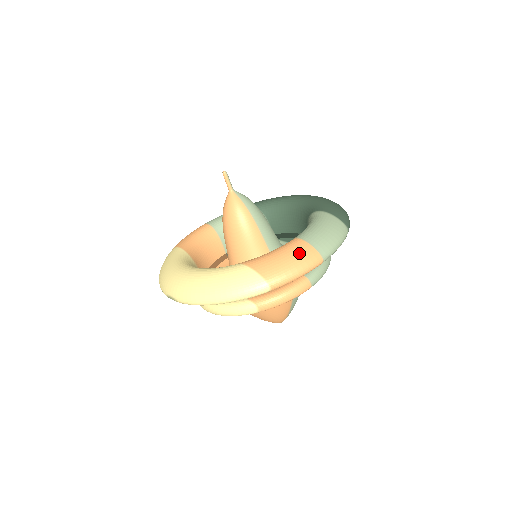
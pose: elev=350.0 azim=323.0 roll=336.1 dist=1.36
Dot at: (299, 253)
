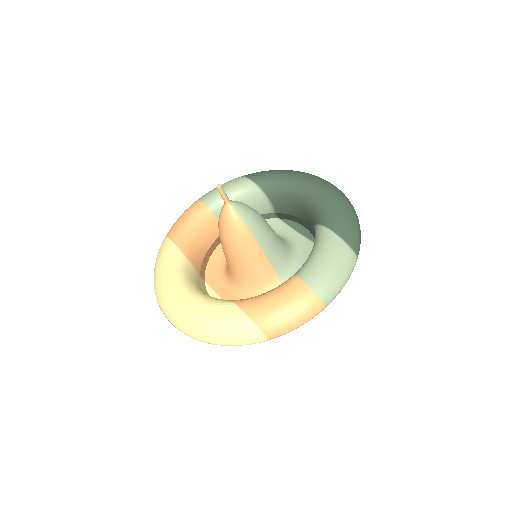
Dot at: (300, 303)
